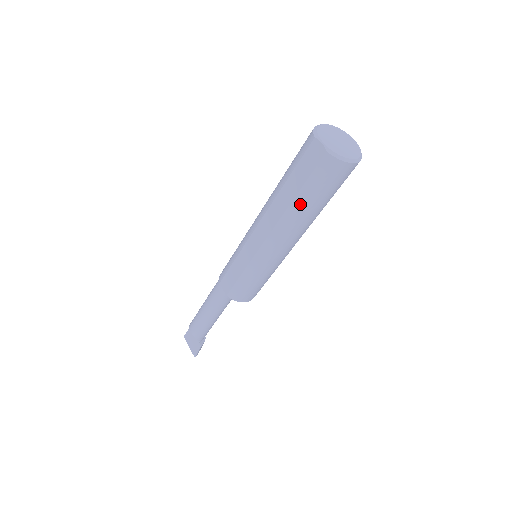
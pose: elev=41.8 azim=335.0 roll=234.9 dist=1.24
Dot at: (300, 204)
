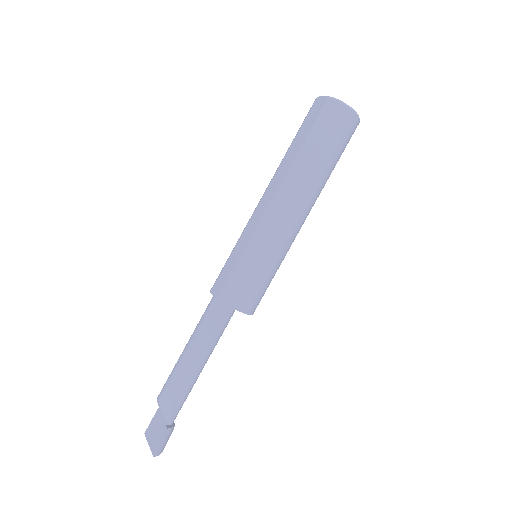
Dot at: (305, 154)
